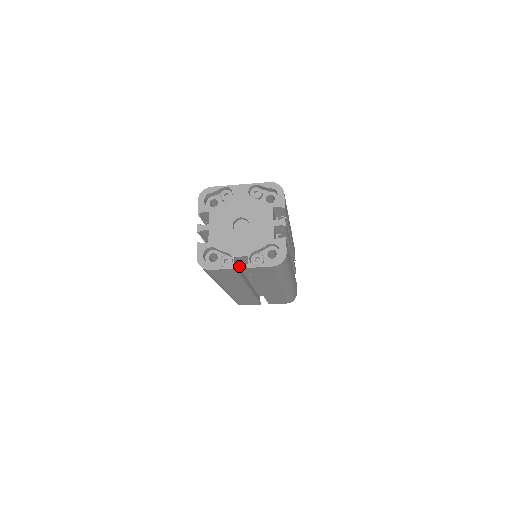
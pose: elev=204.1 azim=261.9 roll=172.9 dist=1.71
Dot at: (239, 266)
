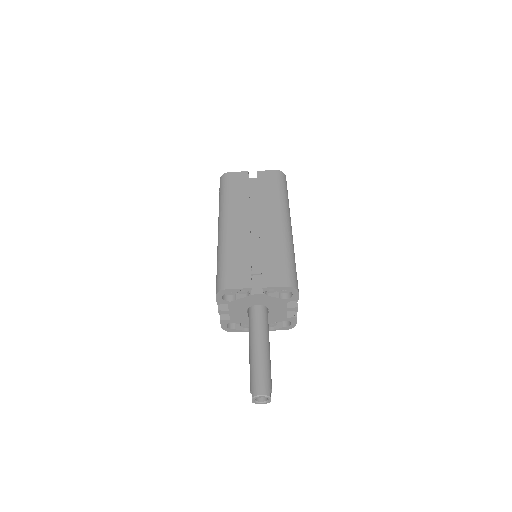
Dot at: occluded
